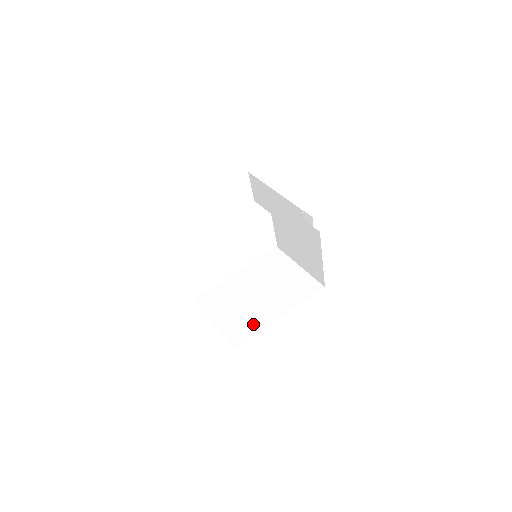
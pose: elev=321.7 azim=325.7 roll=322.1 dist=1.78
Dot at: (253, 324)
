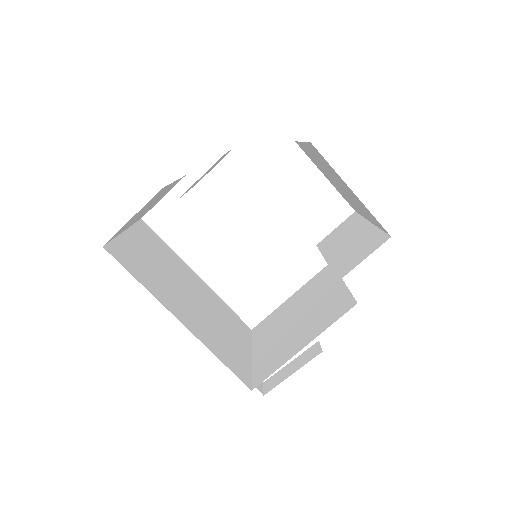
Dot at: (150, 280)
